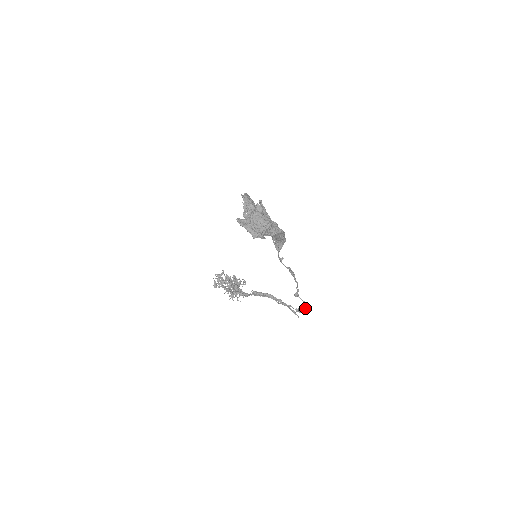
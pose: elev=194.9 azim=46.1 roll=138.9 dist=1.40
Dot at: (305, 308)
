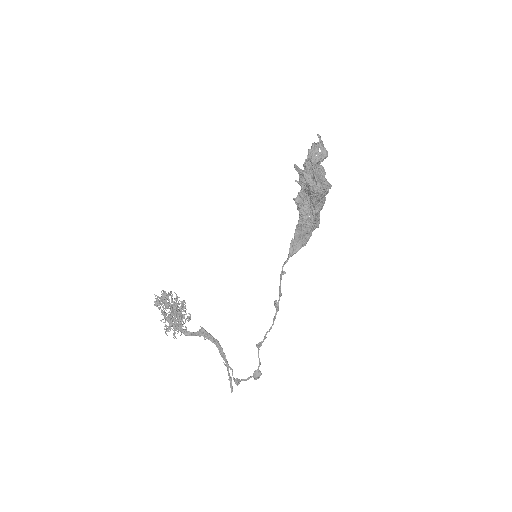
Dot at: (254, 373)
